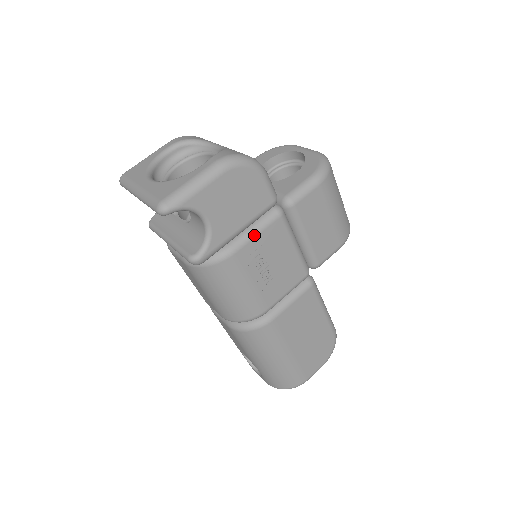
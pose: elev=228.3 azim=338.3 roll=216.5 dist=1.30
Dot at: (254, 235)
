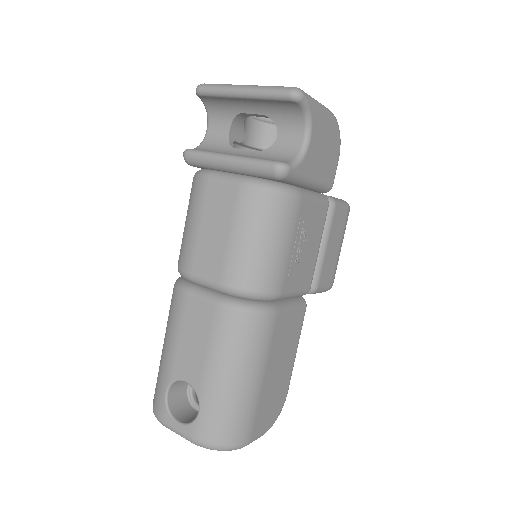
Dot at: (314, 199)
